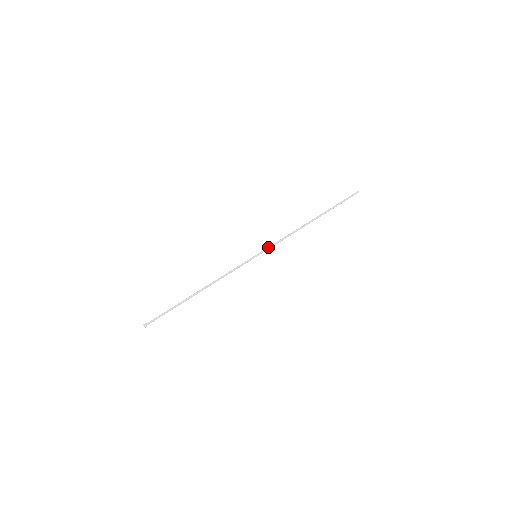
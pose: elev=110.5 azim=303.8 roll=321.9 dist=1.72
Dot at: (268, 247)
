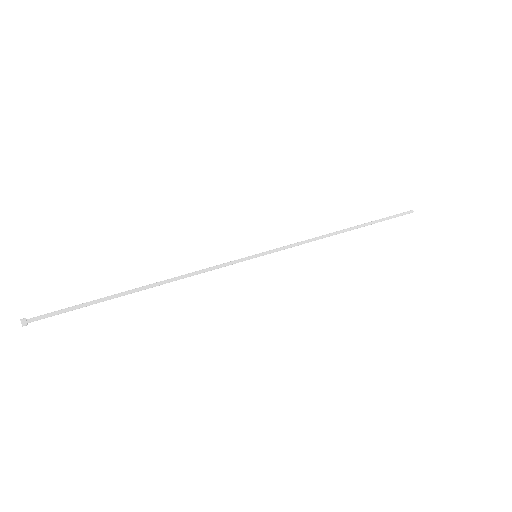
Dot at: (276, 248)
